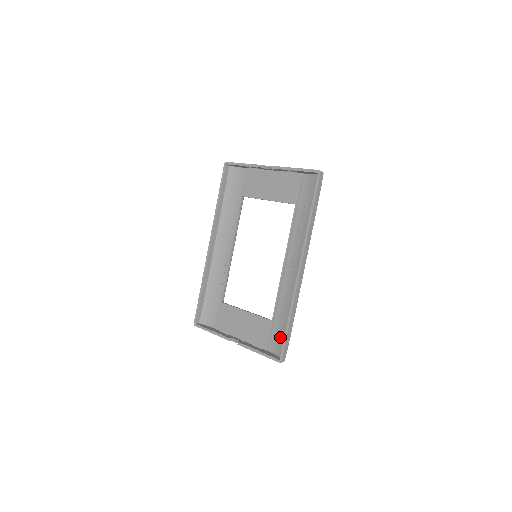
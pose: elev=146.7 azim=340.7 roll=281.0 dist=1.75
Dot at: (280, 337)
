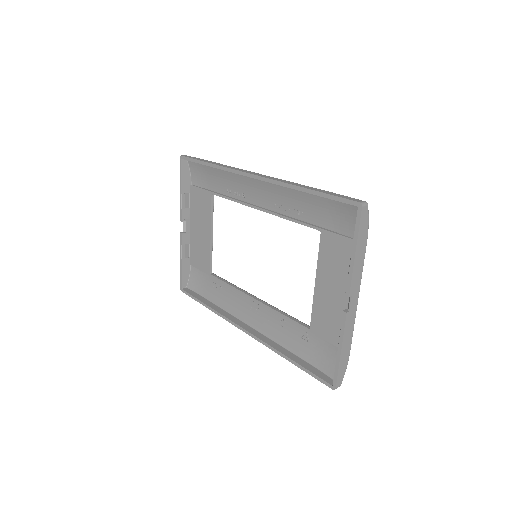
Dot at: (201, 283)
